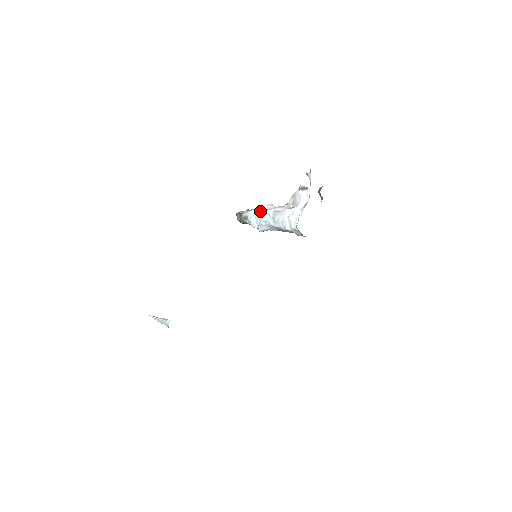
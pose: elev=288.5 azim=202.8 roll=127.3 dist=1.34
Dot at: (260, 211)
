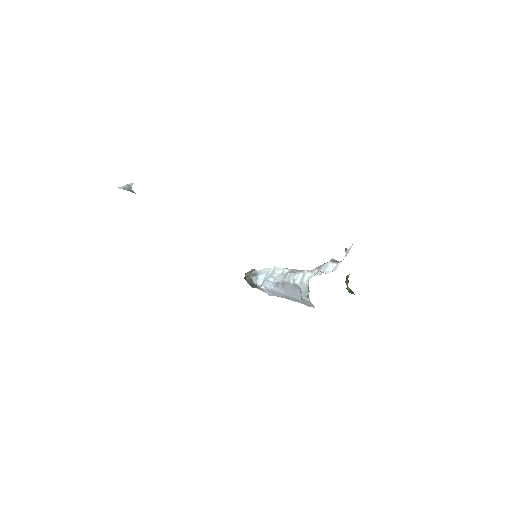
Dot at: (276, 268)
